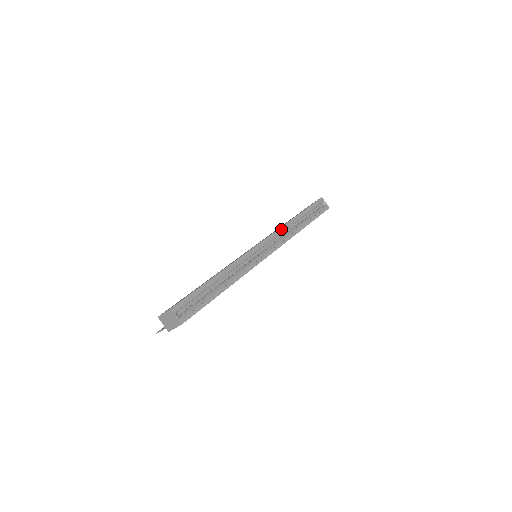
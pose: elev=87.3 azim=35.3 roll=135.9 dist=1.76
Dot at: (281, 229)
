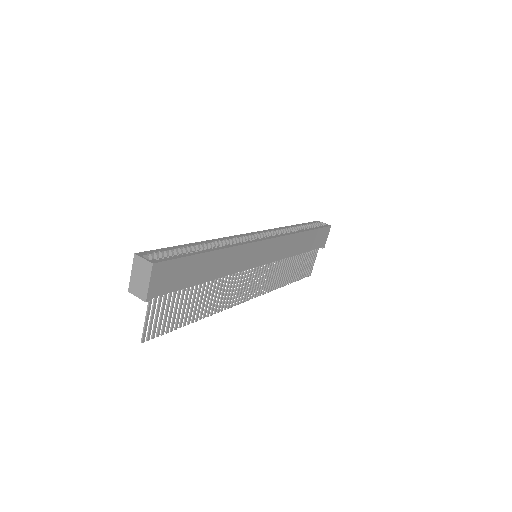
Dot at: (276, 229)
